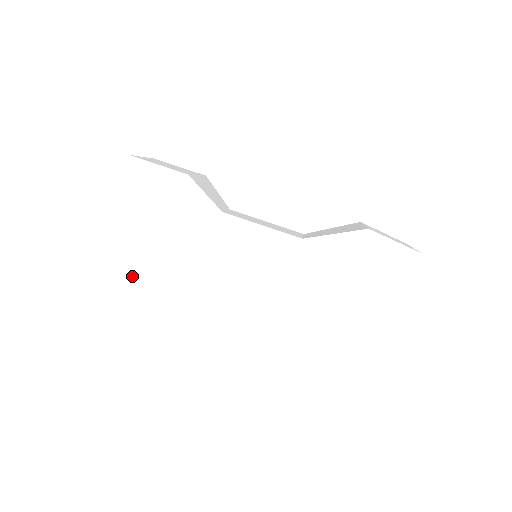
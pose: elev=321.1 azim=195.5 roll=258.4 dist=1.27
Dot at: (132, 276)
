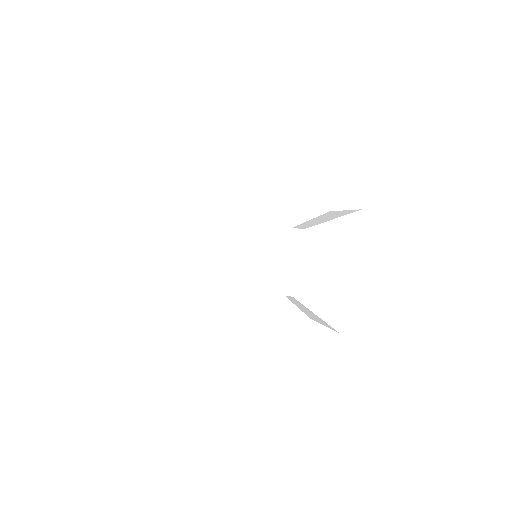
Dot at: (145, 298)
